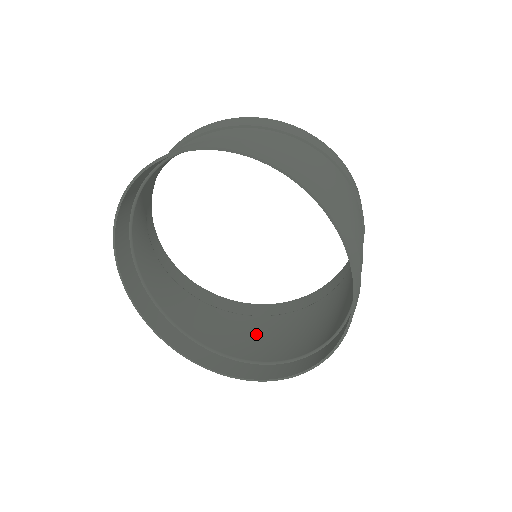
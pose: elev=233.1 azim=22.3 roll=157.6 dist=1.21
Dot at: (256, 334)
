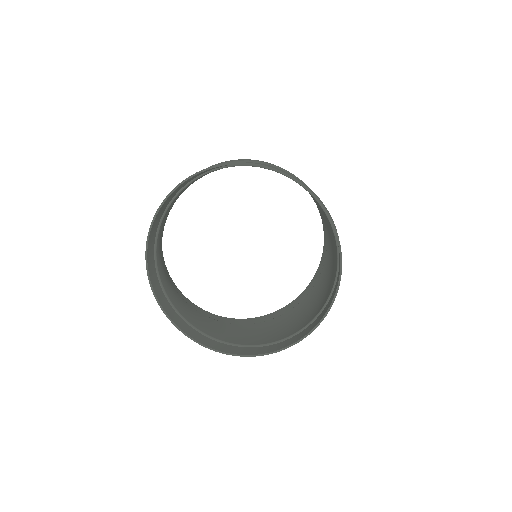
Dot at: (269, 330)
